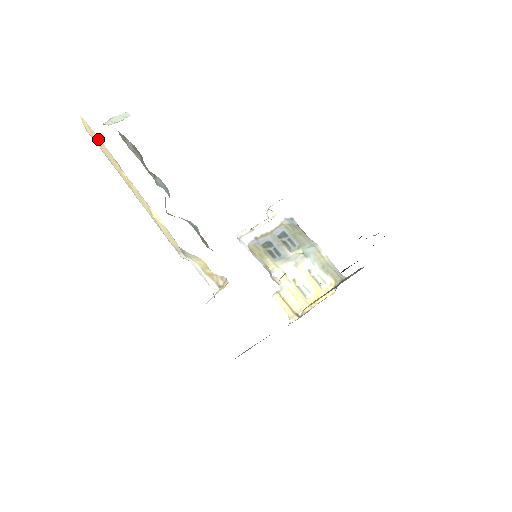
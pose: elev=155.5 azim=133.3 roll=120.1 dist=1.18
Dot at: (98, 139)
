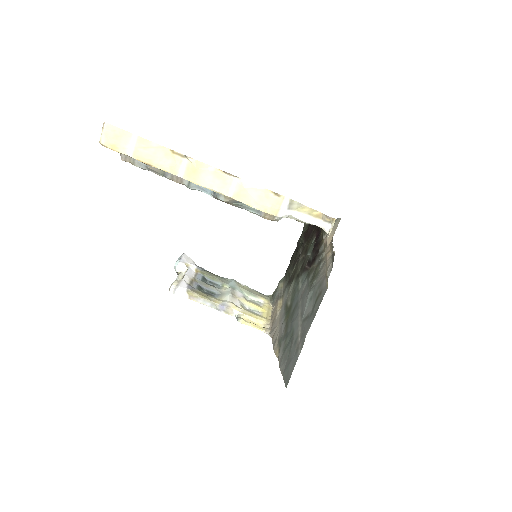
Dot at: (139, 140)
